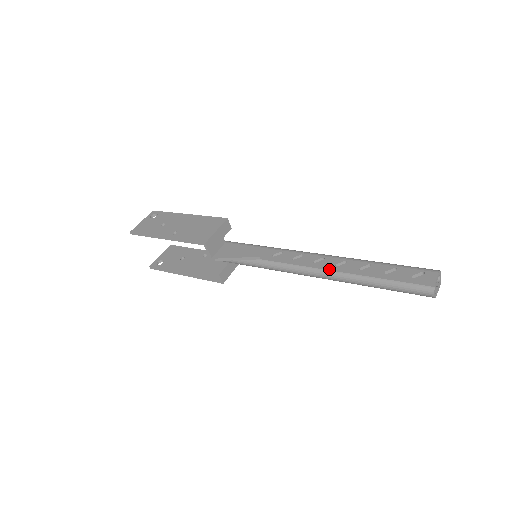
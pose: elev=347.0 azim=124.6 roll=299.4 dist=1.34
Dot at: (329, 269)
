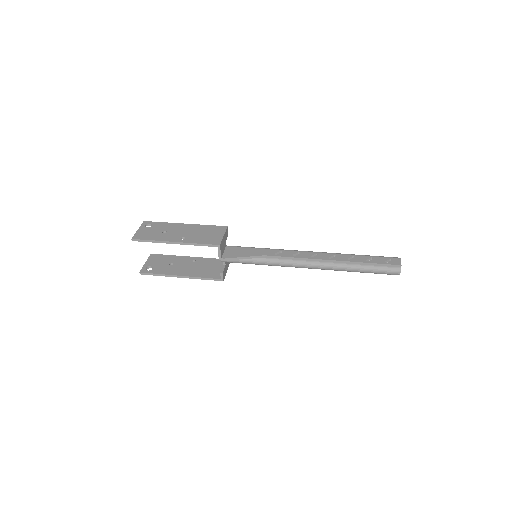
Dot at: (325, 261)
